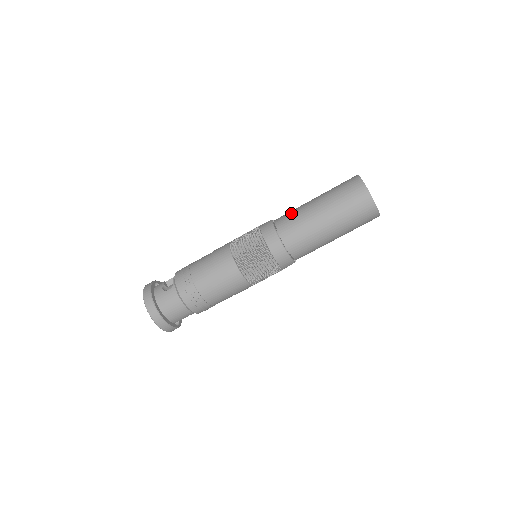
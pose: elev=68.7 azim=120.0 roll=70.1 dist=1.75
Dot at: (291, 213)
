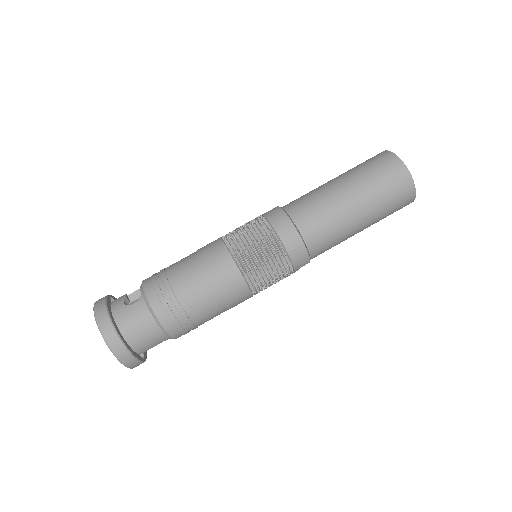
Dot at: (305, 196)
